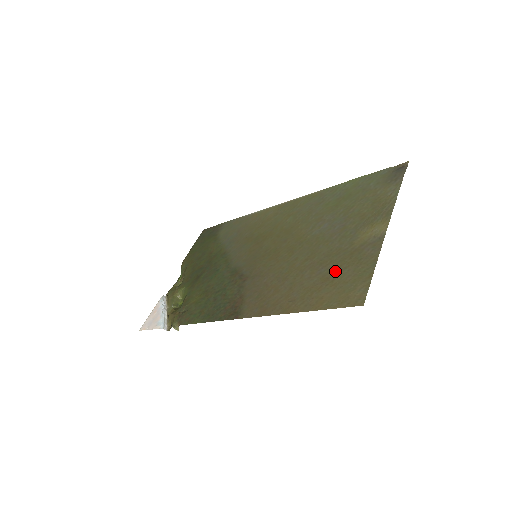
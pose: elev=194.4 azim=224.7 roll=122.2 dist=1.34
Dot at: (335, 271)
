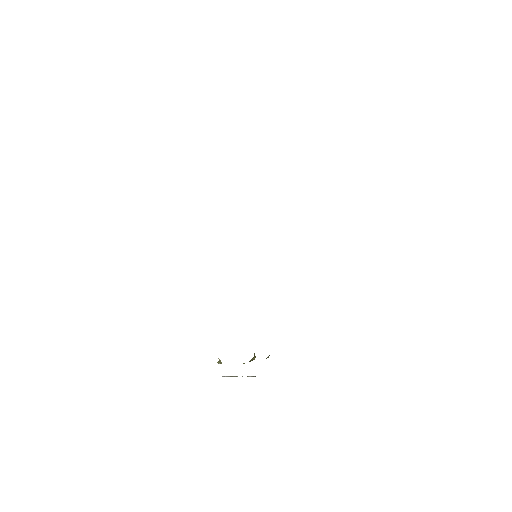
Dot at: occluded
